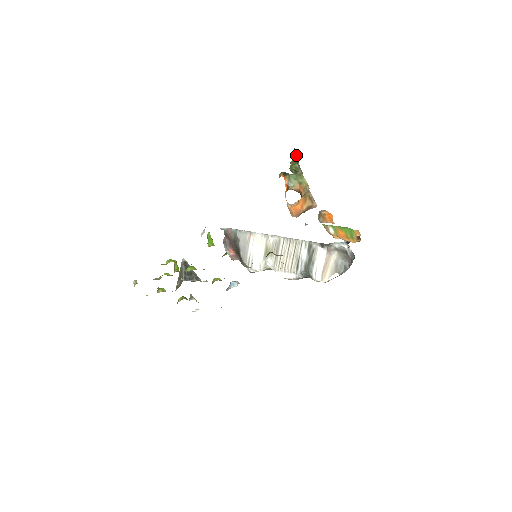
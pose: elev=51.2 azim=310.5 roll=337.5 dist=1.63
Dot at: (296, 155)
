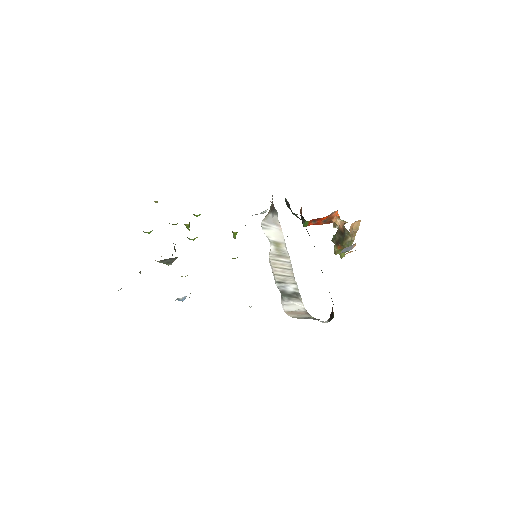
Dot at: occluded
